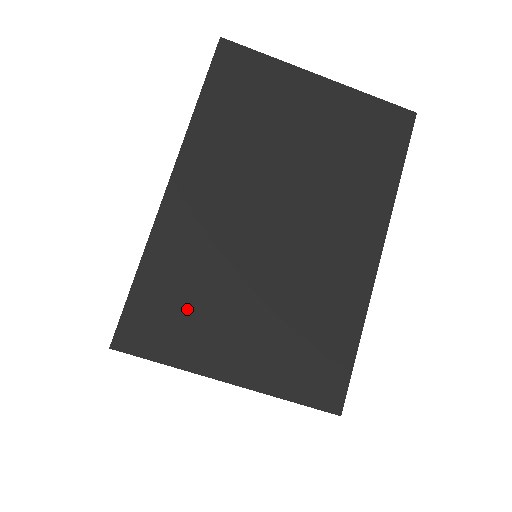
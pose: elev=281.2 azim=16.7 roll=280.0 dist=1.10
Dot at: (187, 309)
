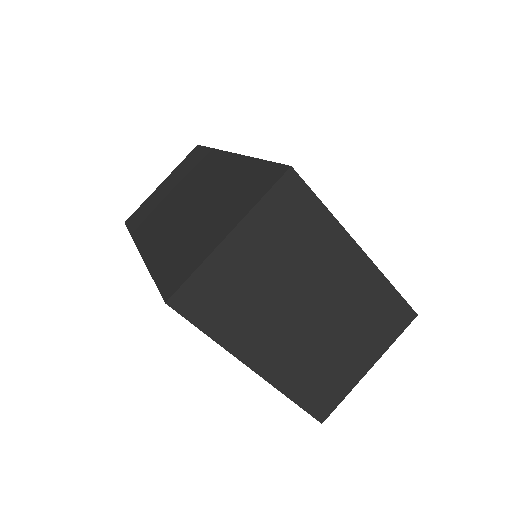
Dot at: (326, 380)
